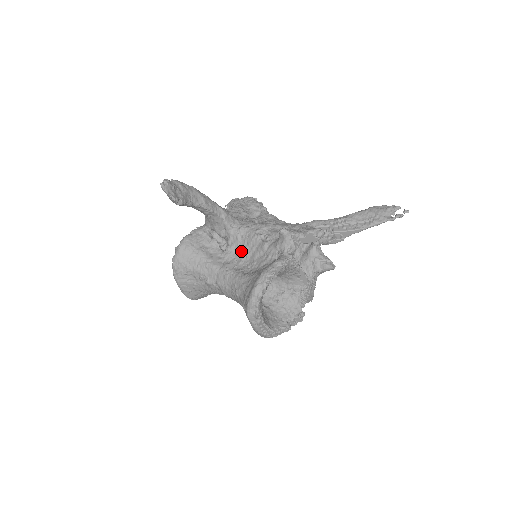
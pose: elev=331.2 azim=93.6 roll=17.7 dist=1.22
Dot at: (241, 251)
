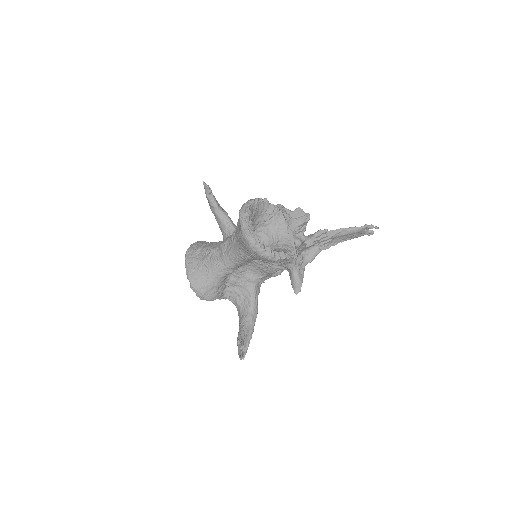
Dot at: occluded
